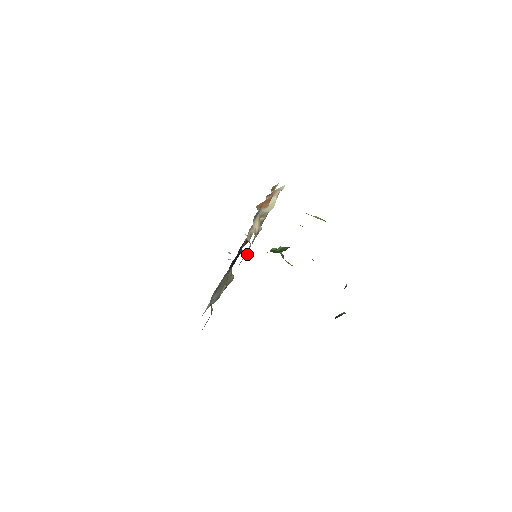
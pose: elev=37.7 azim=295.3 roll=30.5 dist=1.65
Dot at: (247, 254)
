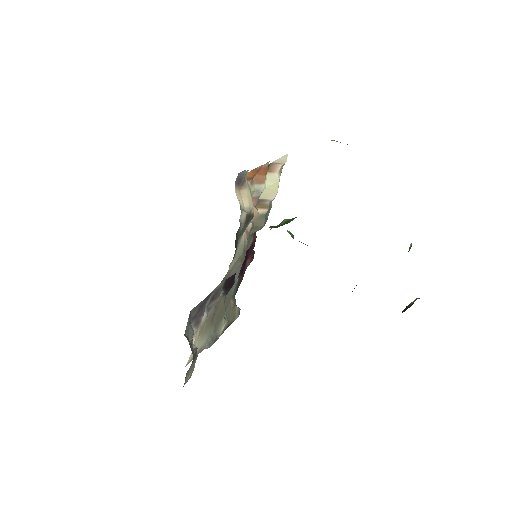
Dot at: (243, 258)
